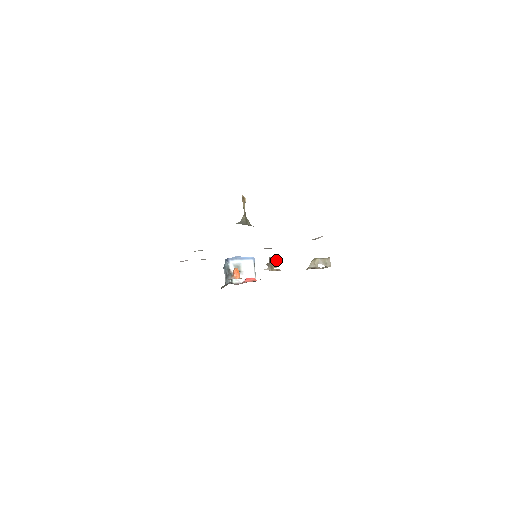
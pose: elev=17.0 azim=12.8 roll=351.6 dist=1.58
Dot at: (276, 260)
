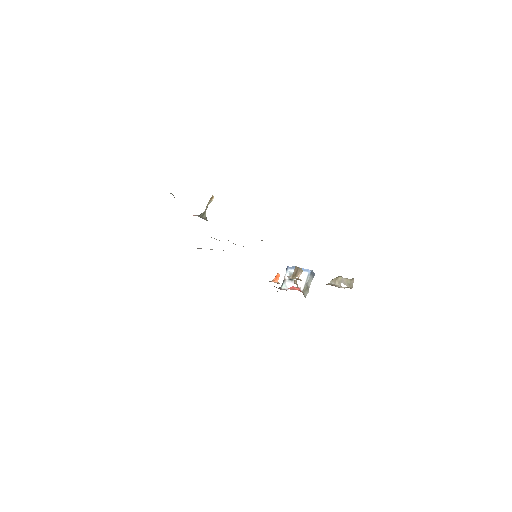
Dot at: (300, 270)
